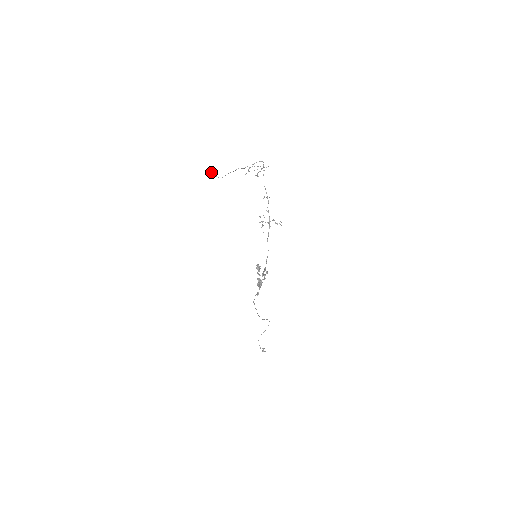
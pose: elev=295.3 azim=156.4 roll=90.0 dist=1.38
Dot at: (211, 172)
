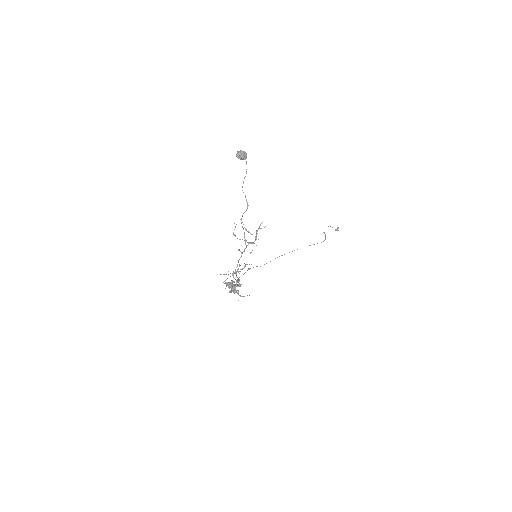
Dot at: (239, 154)
